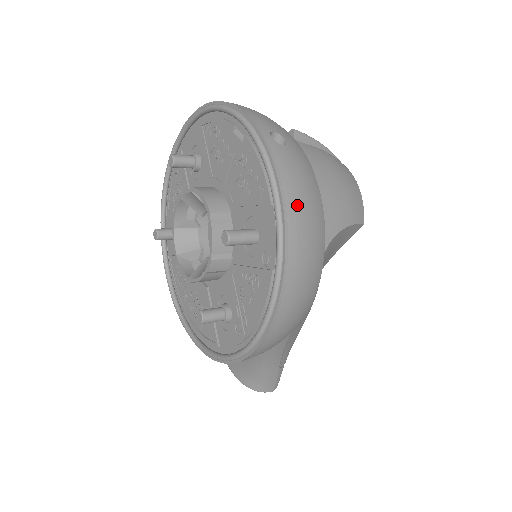
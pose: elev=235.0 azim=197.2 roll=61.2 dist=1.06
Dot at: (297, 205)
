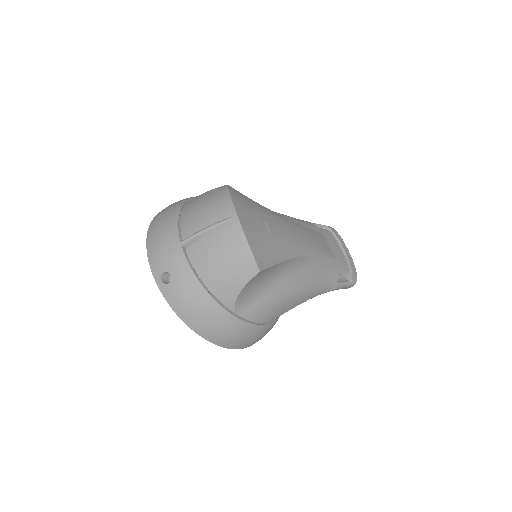
Dot at: (191, 317)
